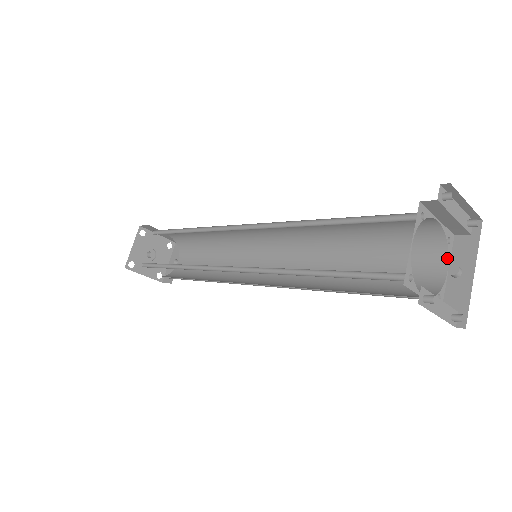
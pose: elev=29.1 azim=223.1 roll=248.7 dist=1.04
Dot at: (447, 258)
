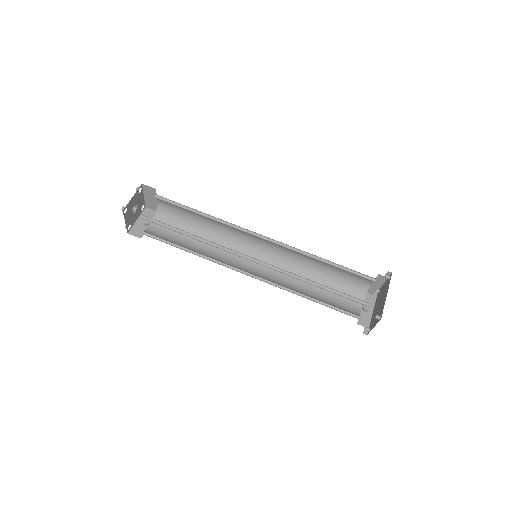
Dot at: occluded
